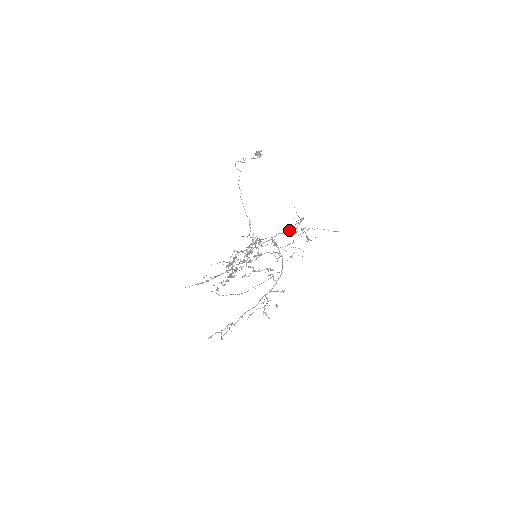
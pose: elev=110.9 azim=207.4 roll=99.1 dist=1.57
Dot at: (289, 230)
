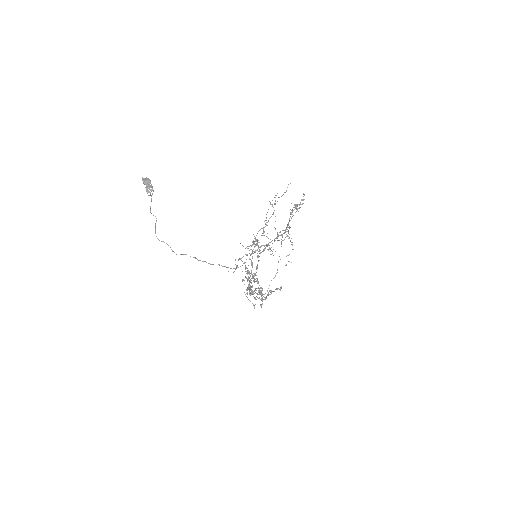
Dot at: (255, 241)
